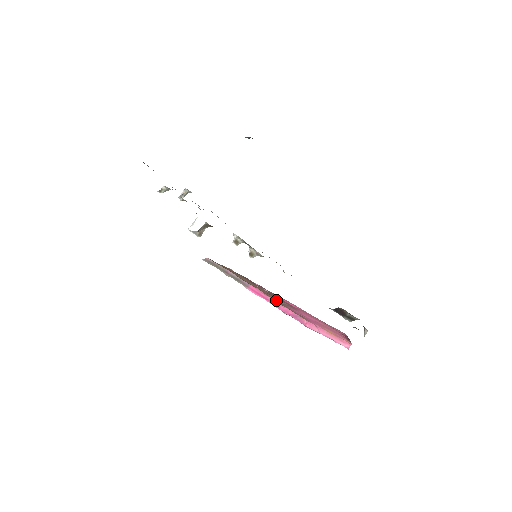
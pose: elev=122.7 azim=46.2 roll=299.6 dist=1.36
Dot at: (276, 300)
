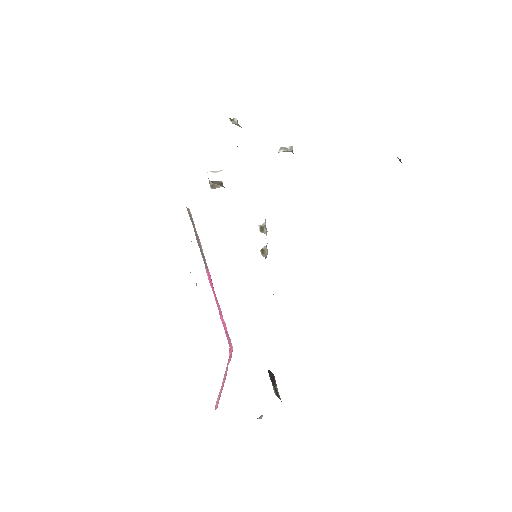
Dot at: occluded
